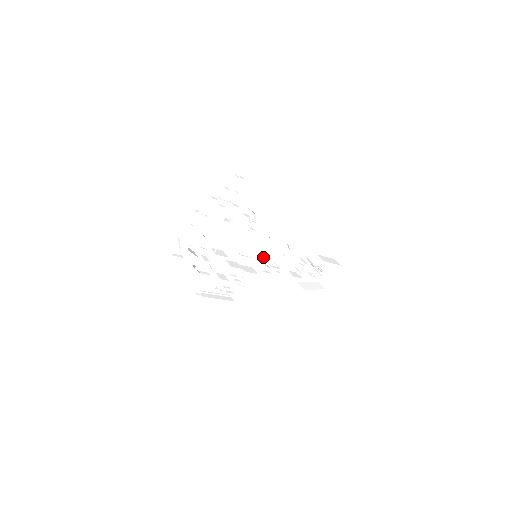
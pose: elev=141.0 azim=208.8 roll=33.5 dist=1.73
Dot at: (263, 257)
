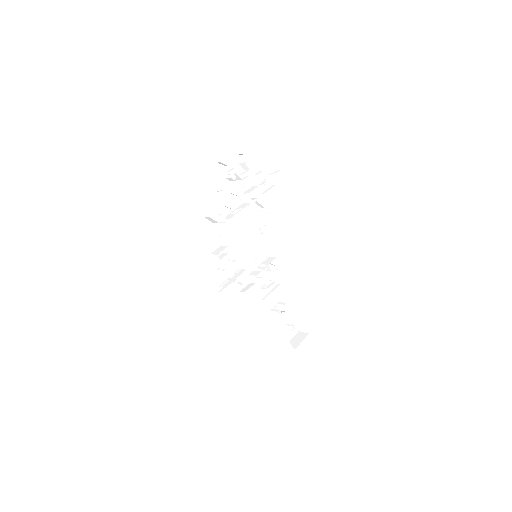
Dot at: (256, 269)
